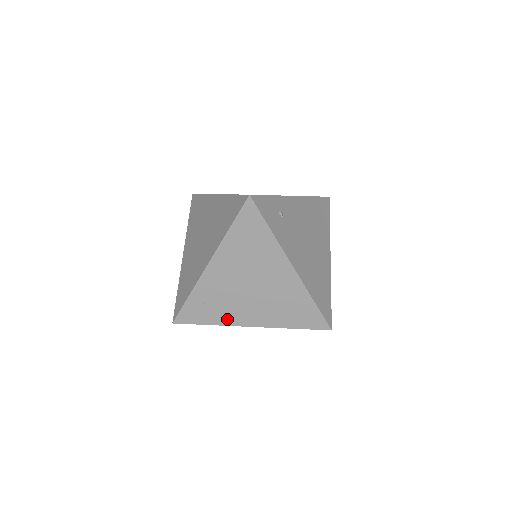
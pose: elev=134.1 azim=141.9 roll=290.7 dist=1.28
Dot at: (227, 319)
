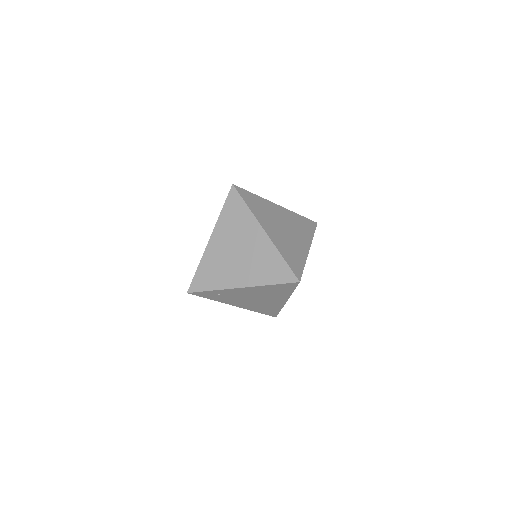
Dot at: (224, 301)
